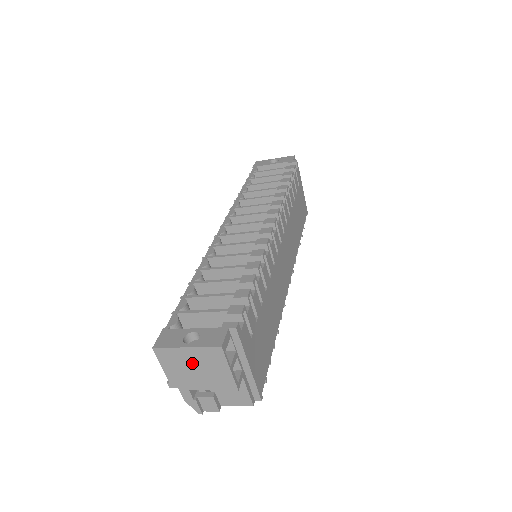
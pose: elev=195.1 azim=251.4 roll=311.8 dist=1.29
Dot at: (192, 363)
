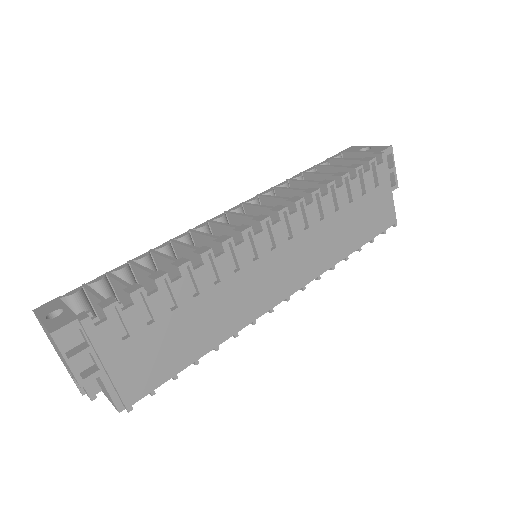
Dot at: occluded
